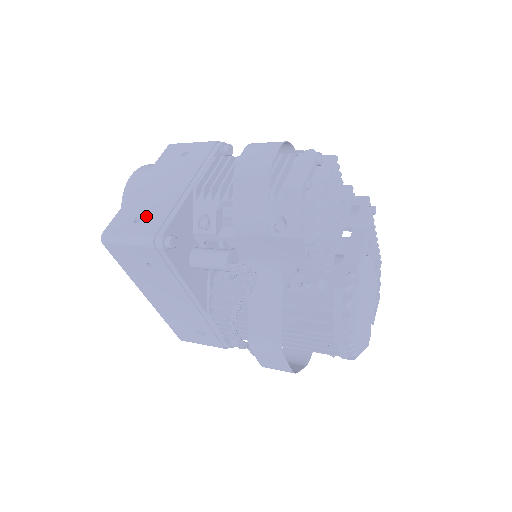
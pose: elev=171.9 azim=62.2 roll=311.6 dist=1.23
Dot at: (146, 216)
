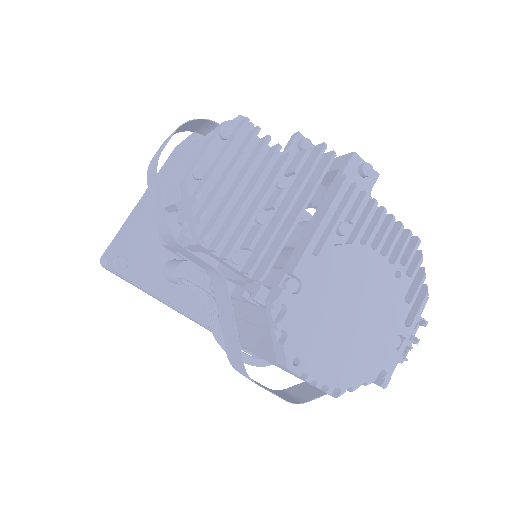
Dot at: (119, 236)
